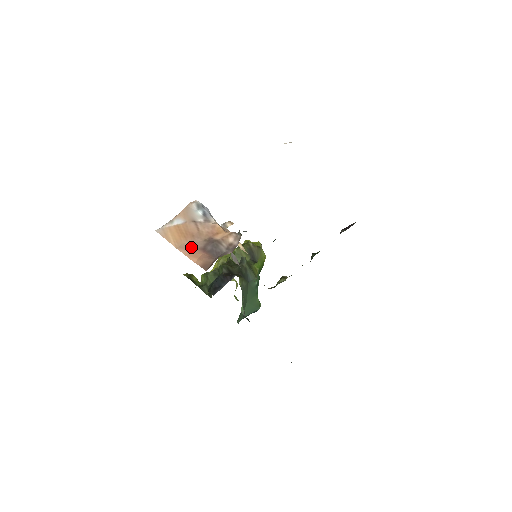
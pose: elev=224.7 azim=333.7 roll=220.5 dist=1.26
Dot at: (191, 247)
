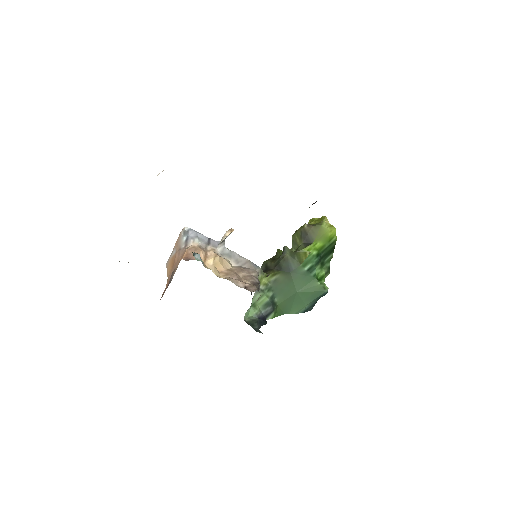
Dot at: (170, 277)
